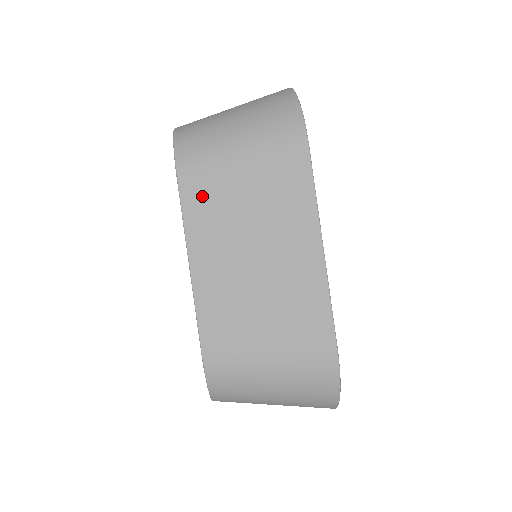
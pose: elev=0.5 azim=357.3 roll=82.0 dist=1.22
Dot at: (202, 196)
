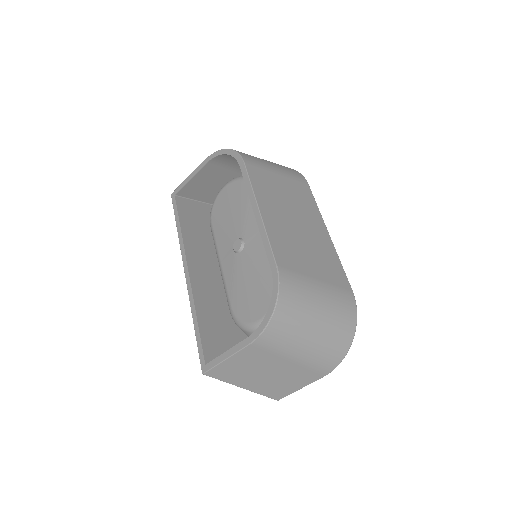
Dot at: (260, 178)
